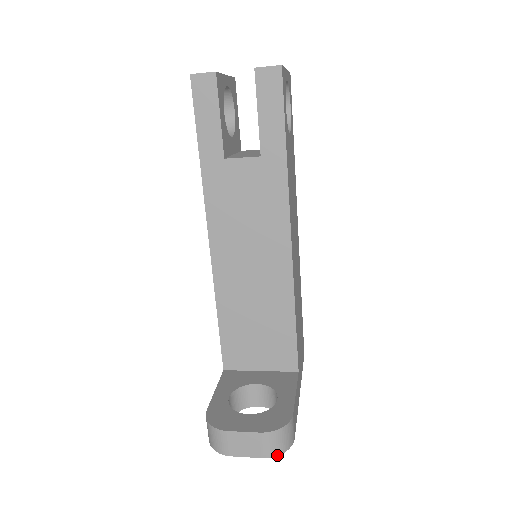
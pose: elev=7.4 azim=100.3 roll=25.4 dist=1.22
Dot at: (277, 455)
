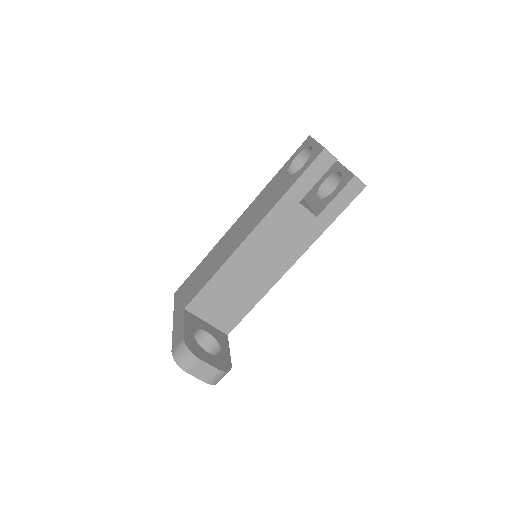
Dot at: (213, 384)
